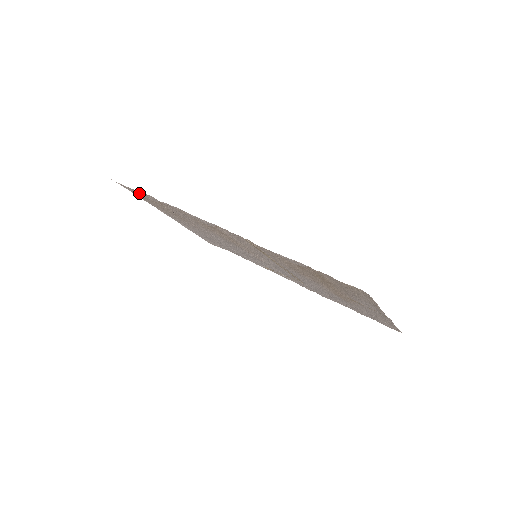
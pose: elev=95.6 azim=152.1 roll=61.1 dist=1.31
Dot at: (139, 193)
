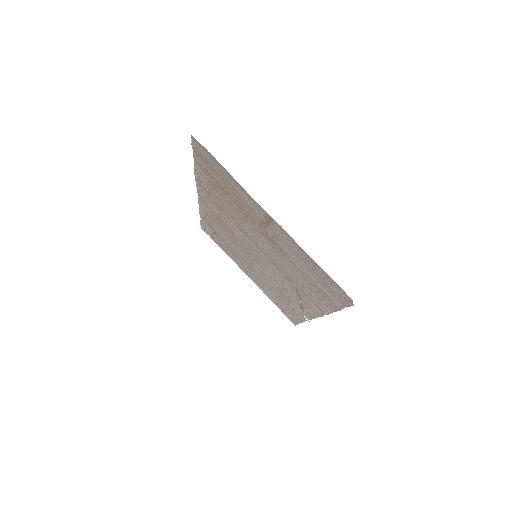
Dot at: (206, 228)
